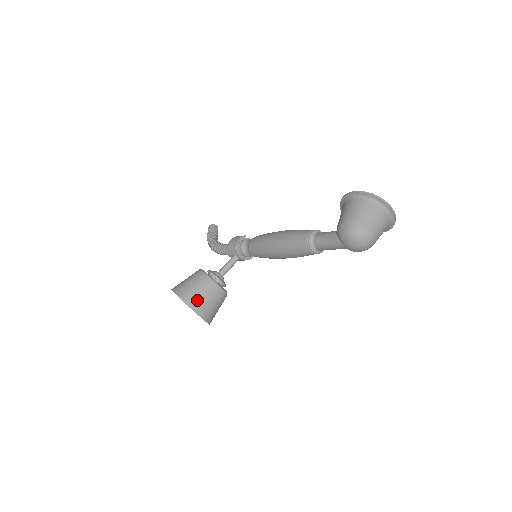
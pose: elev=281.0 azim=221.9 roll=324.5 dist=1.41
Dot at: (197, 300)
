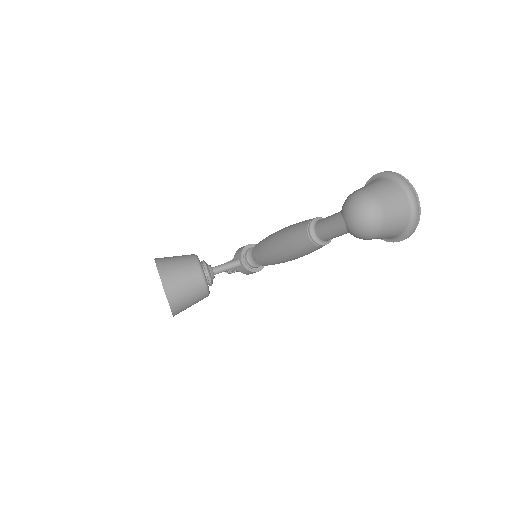
Dot at: (171, 271)
